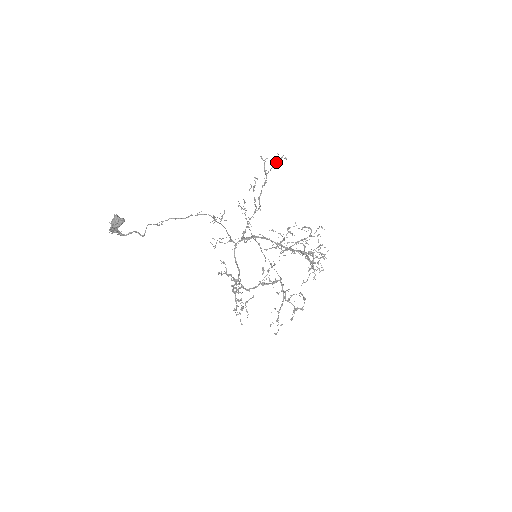
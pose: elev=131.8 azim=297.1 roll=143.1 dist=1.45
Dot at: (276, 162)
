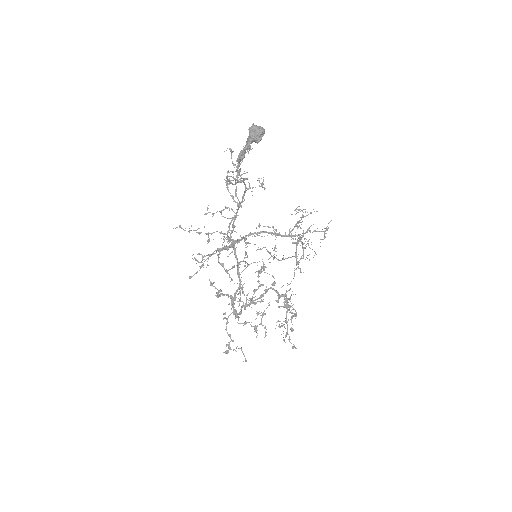
Dot at: occluded
